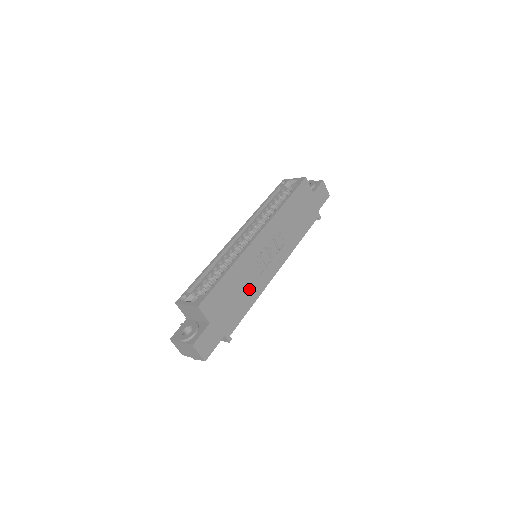
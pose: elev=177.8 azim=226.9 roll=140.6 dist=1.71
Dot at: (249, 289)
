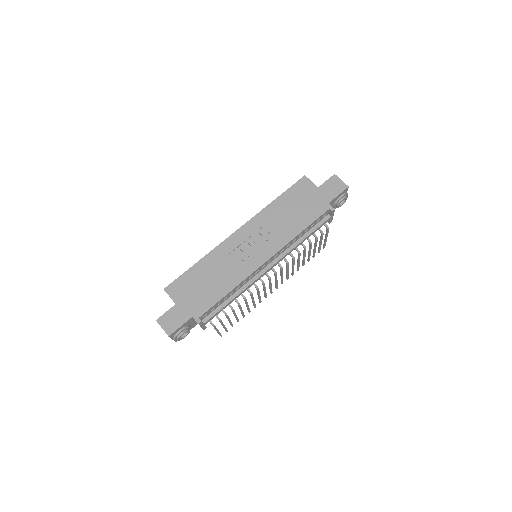
Dot at: (225, 278)
